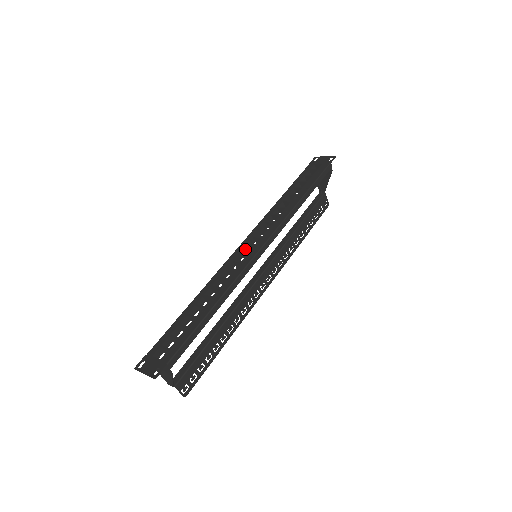
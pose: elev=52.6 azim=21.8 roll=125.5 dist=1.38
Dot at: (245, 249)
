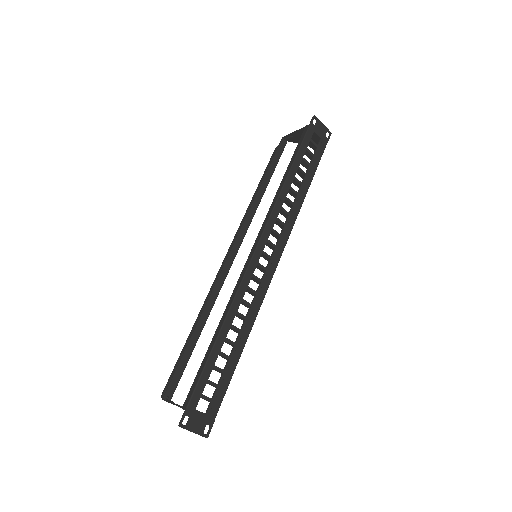
Dot at: (259, 256)
